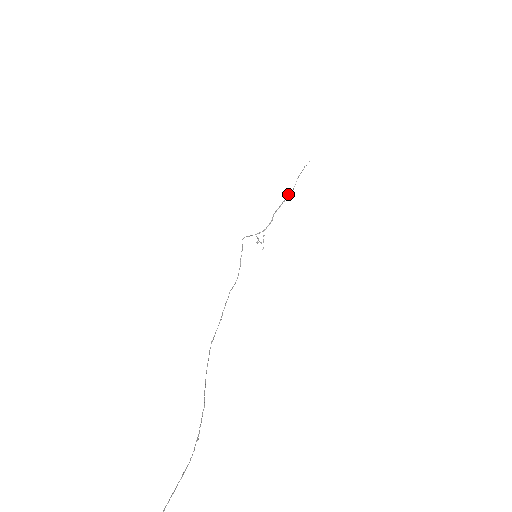
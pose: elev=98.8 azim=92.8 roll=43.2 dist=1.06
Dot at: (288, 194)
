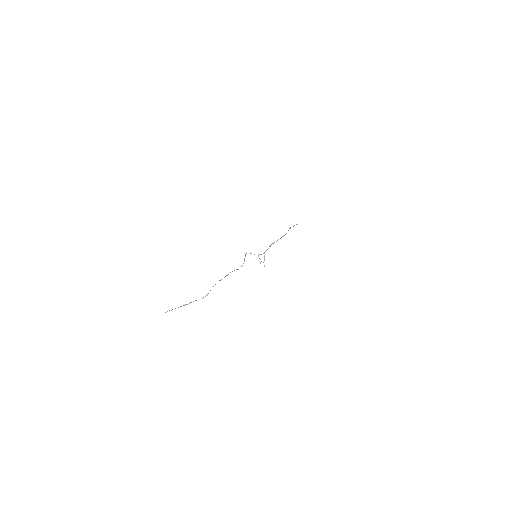
Dot at: (282, 236)
